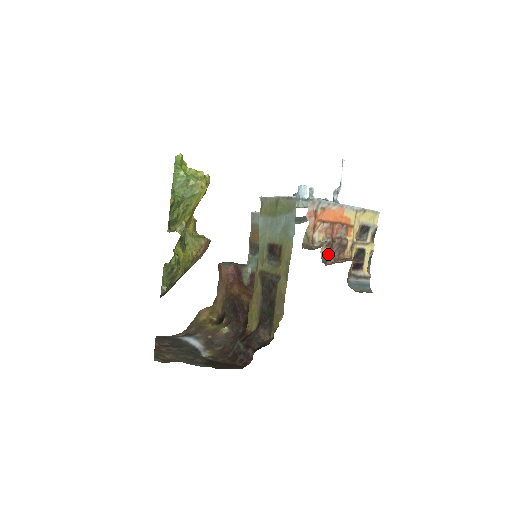
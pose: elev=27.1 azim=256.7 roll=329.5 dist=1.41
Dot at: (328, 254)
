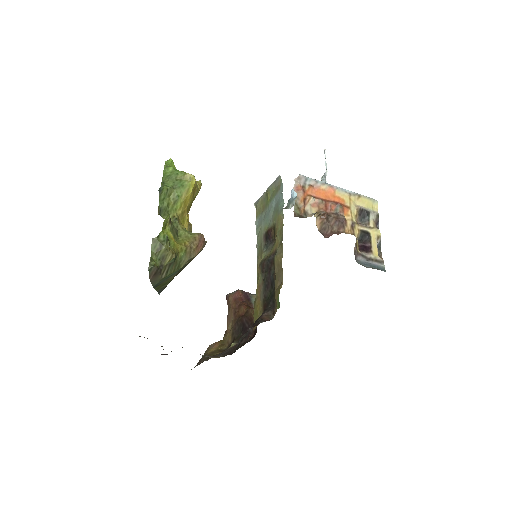
Dot at: (325, 227)
